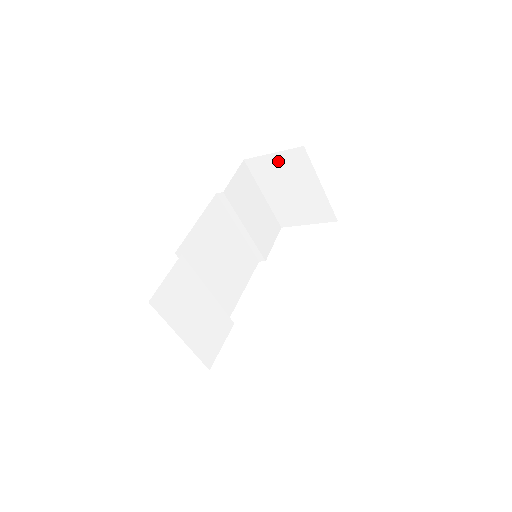
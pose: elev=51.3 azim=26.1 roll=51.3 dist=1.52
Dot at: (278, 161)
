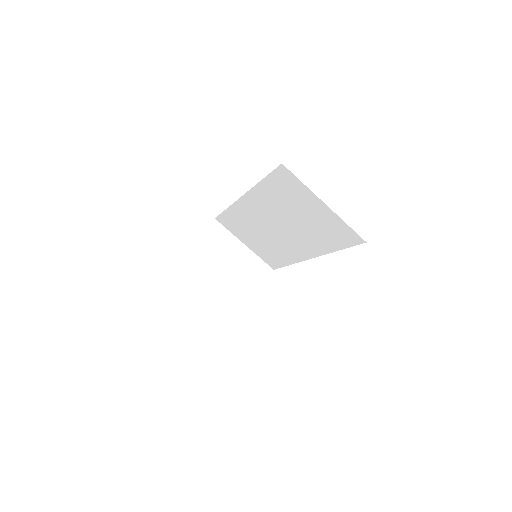
Dot at: (204, 245)
